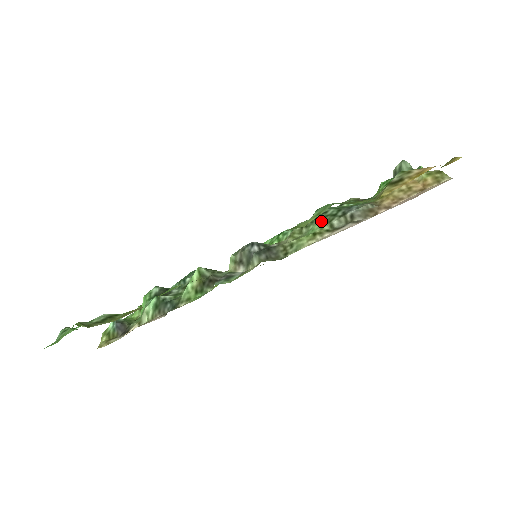
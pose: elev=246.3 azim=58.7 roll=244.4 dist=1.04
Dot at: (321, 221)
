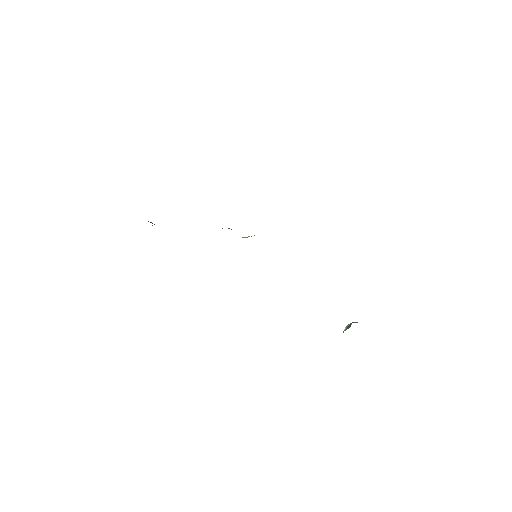
Dot at: occluded
